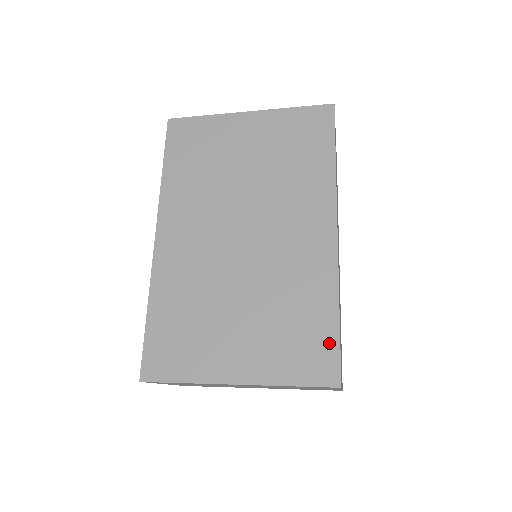
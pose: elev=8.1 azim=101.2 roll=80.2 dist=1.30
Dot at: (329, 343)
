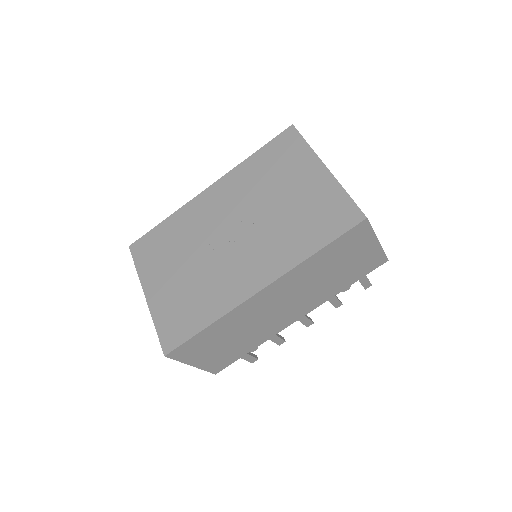
Dot at: (186, 333)
